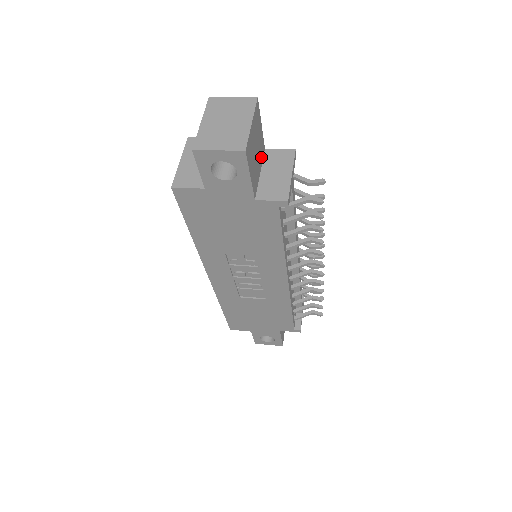
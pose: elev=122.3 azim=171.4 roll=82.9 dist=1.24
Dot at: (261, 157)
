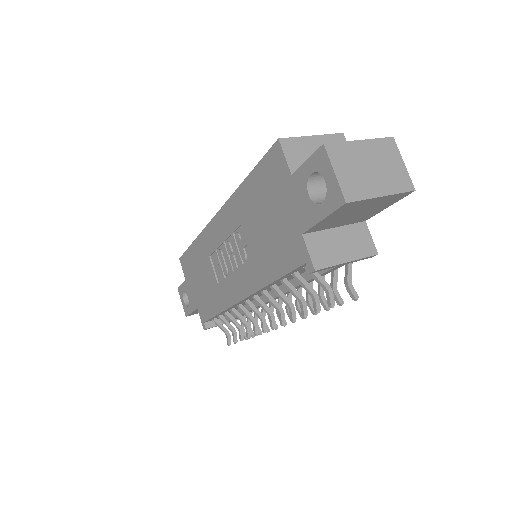
Dot at: (353, 221)
